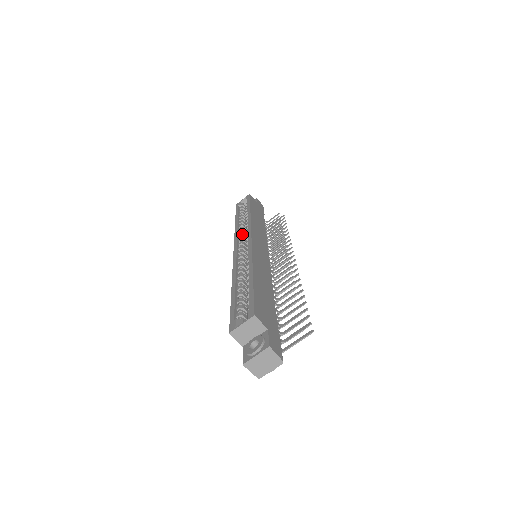
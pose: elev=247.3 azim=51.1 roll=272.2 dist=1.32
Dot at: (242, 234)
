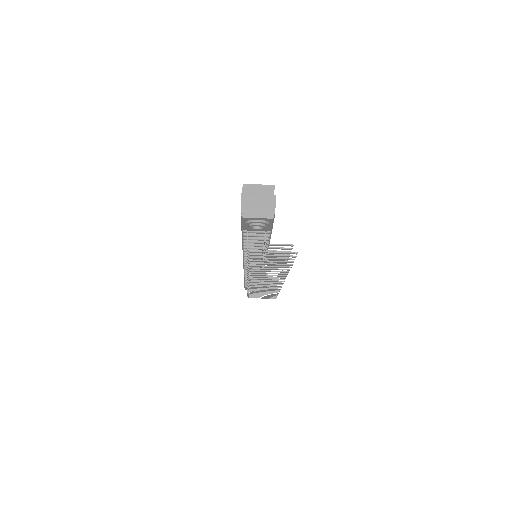
Dot at: occluded
